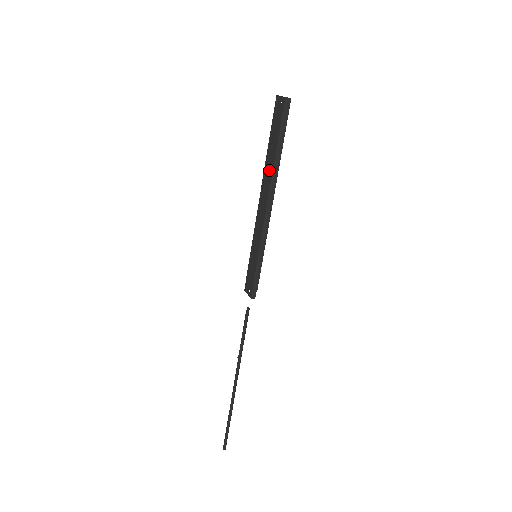
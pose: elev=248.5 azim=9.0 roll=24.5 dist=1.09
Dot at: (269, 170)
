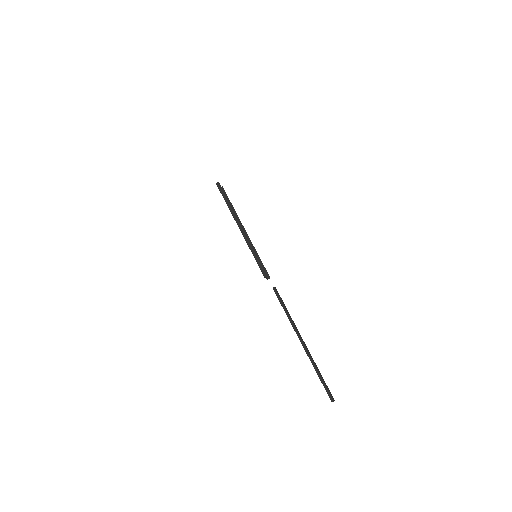
Dot at: occluded
